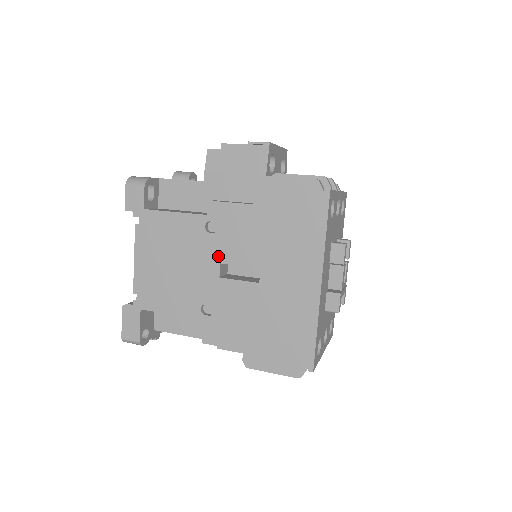
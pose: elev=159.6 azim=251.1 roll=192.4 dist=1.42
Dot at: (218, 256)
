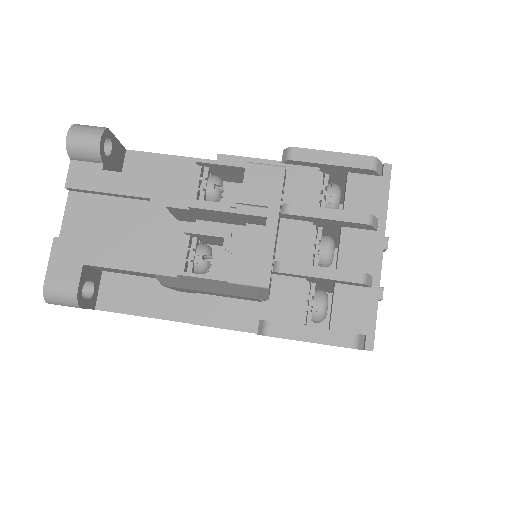
Dot at: occluded
